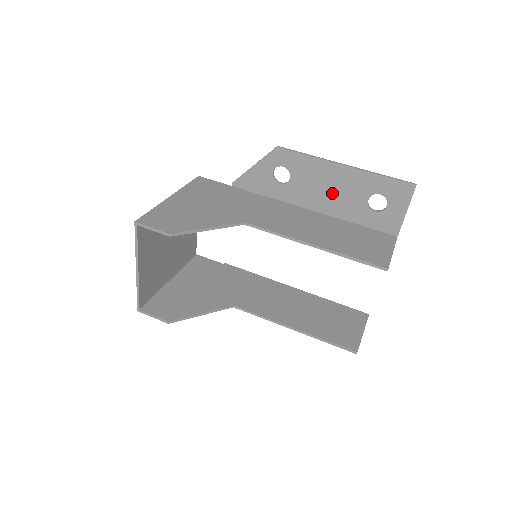
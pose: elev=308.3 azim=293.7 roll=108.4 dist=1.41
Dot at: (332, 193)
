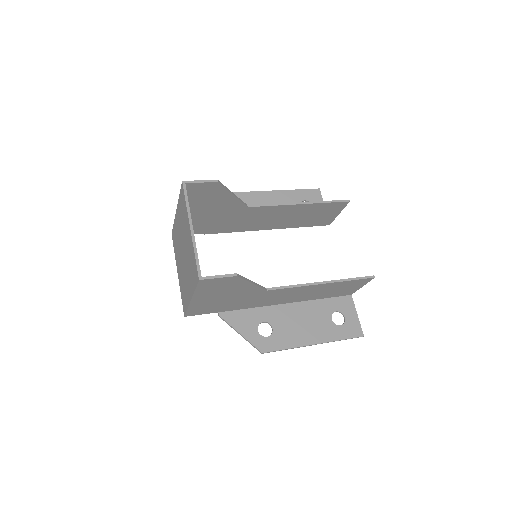
Dot at: occluded
